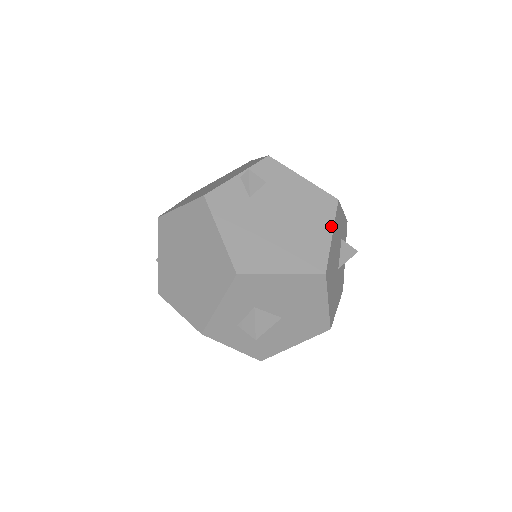
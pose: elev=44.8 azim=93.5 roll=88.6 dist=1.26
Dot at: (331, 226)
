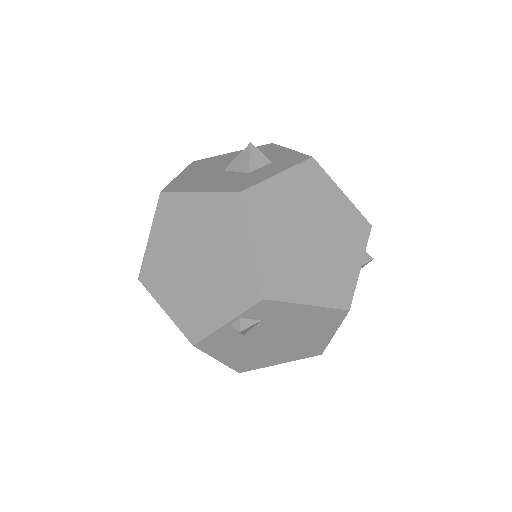
Dot at: (335, 330)
